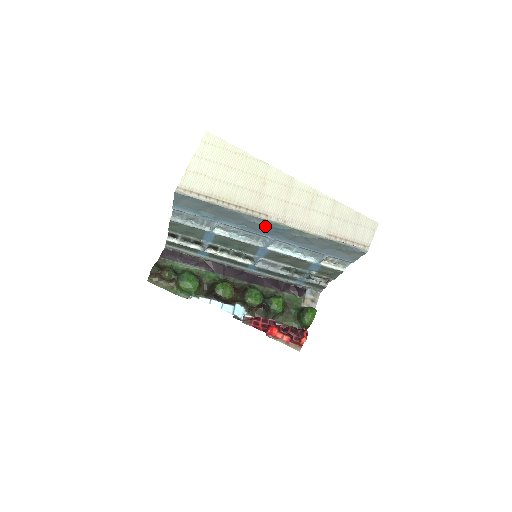
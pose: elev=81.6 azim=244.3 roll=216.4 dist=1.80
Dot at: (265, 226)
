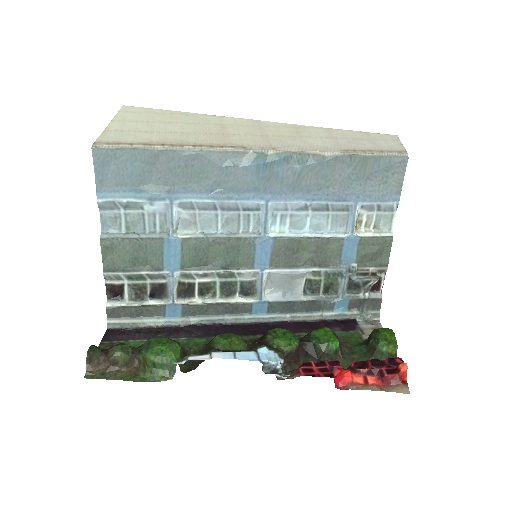
Dot at: (248, 168)
